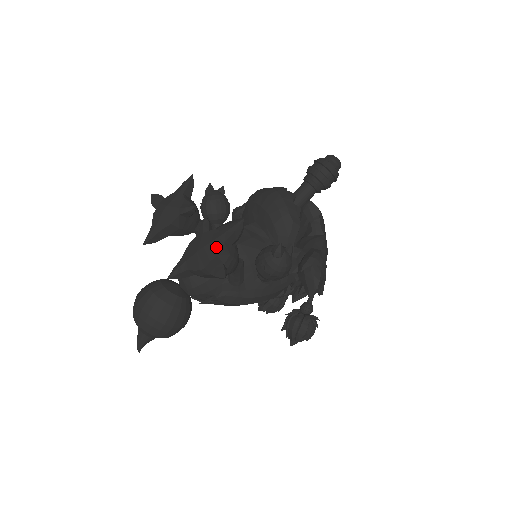
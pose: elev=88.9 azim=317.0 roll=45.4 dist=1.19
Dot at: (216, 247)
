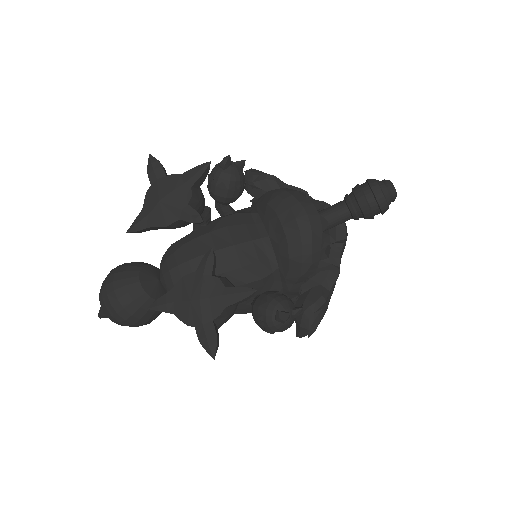
Dot at: (214, 309)
